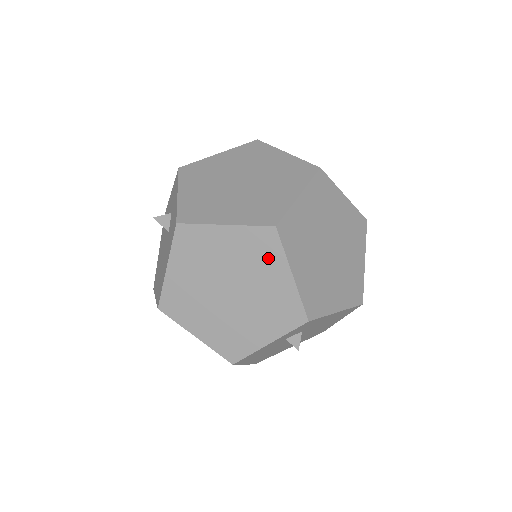
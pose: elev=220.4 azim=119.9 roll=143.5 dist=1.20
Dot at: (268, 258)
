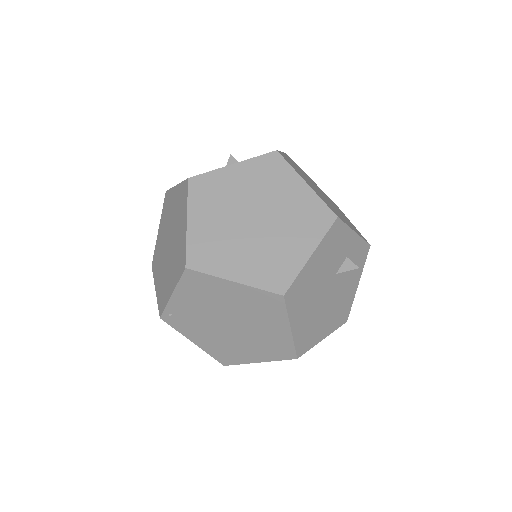
Dot at: (337, 207)
